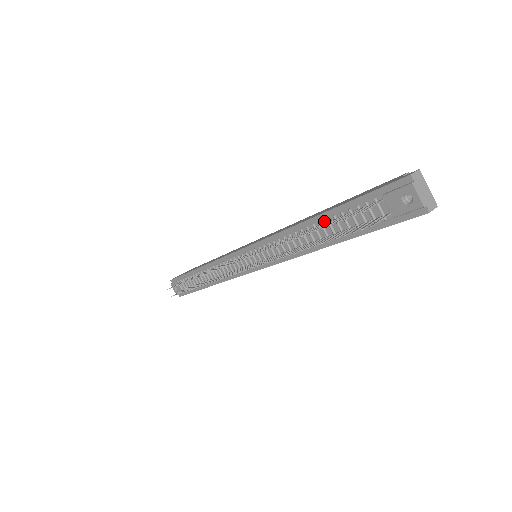
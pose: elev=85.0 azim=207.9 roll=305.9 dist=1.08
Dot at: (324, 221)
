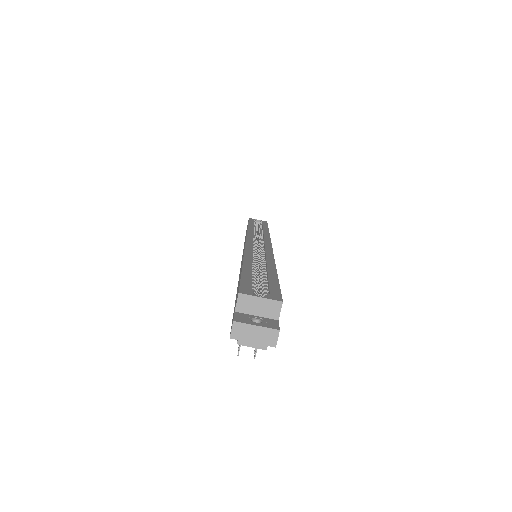
Dot at: occluded
